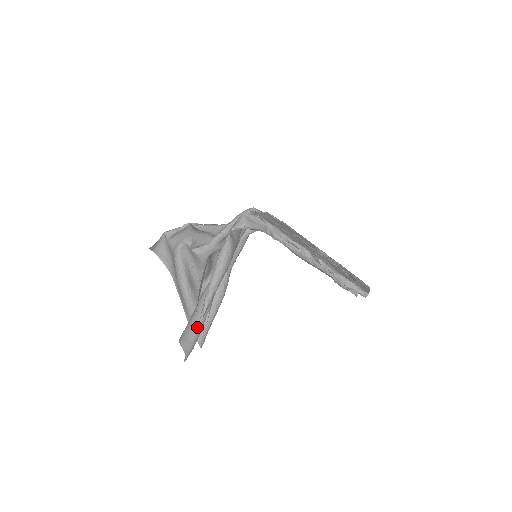
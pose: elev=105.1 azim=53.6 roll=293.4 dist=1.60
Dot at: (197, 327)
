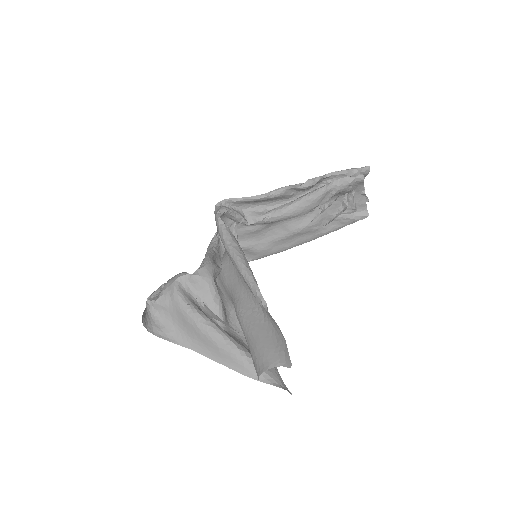
Dot at: (266, 333)
